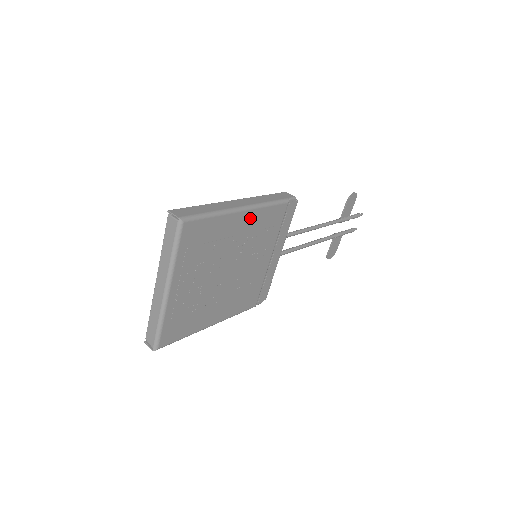
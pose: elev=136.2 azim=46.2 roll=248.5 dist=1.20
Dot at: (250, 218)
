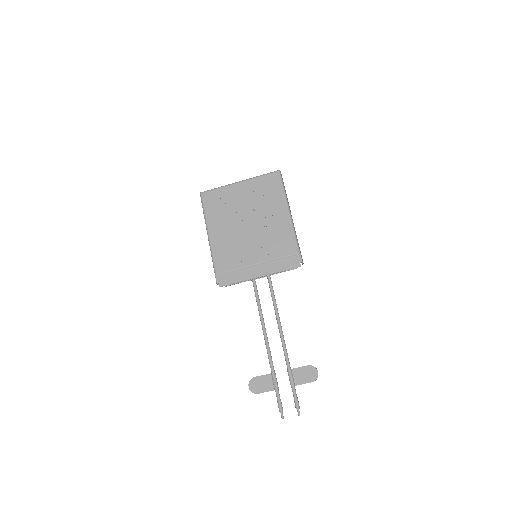
Dot at: (284, 221)
